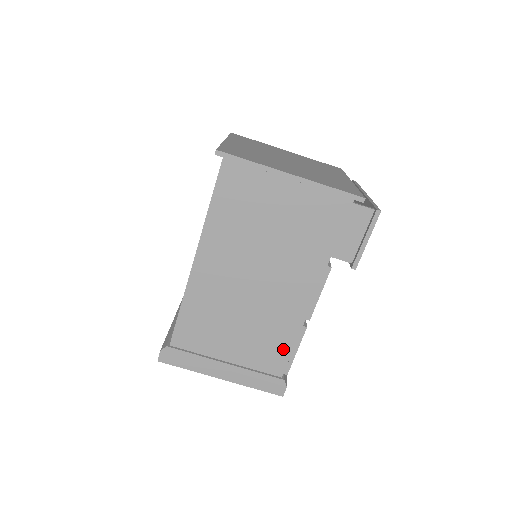
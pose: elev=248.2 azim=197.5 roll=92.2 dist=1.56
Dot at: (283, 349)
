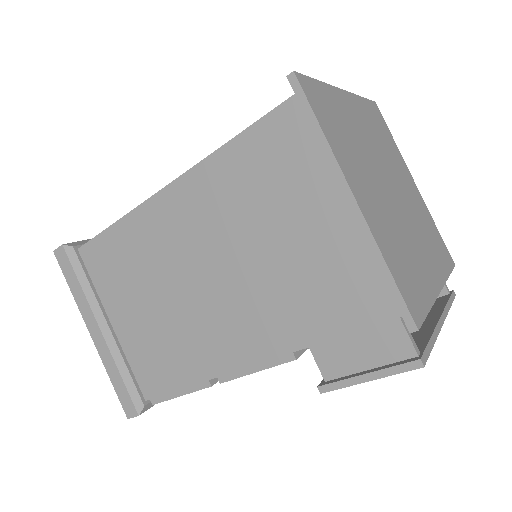
Dot at: (170, 377)
